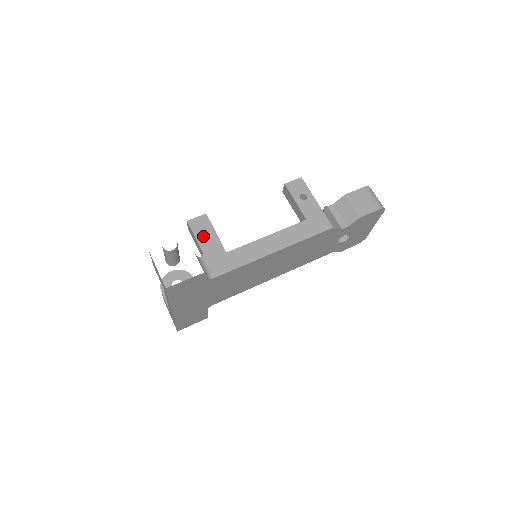
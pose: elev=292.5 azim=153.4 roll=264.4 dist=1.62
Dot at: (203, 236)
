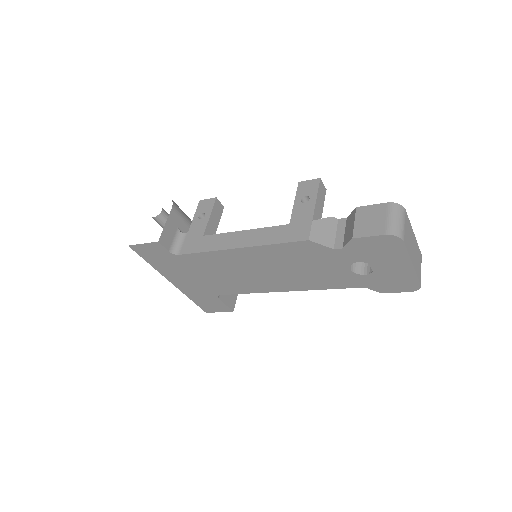
Dot at: occluded
